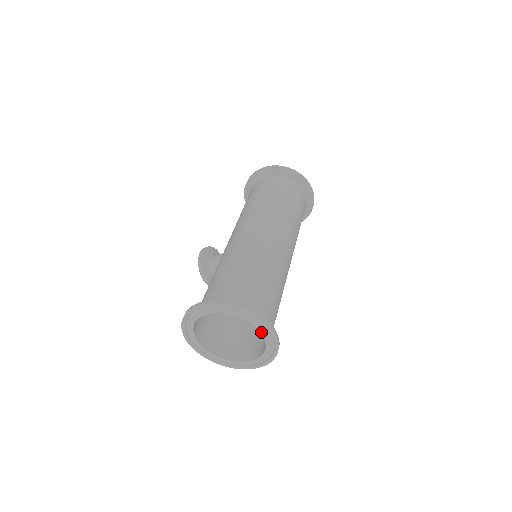
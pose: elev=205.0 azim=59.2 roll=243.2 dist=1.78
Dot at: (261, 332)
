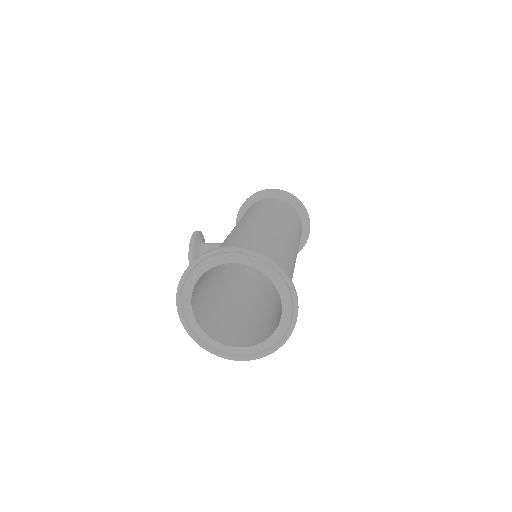
Dot at: (282, 306)
